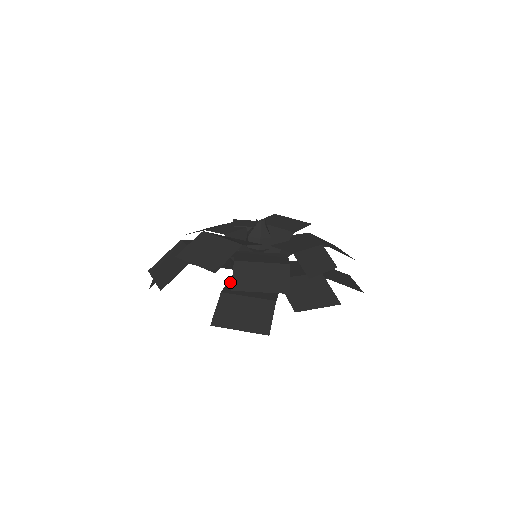
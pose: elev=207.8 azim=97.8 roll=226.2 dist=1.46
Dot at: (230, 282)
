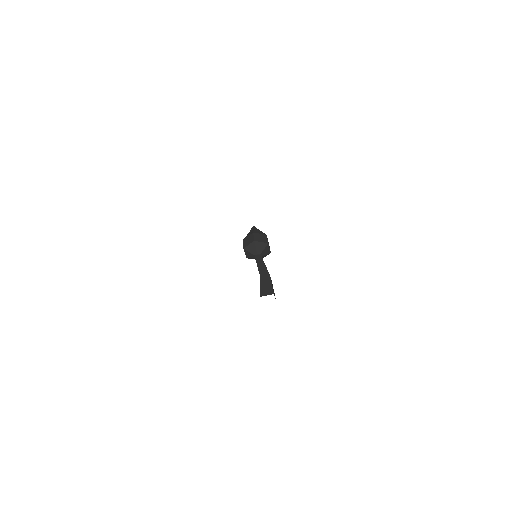
Dot at: occluded
